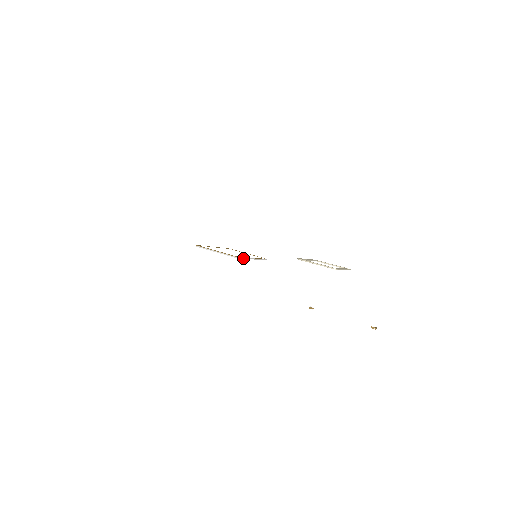
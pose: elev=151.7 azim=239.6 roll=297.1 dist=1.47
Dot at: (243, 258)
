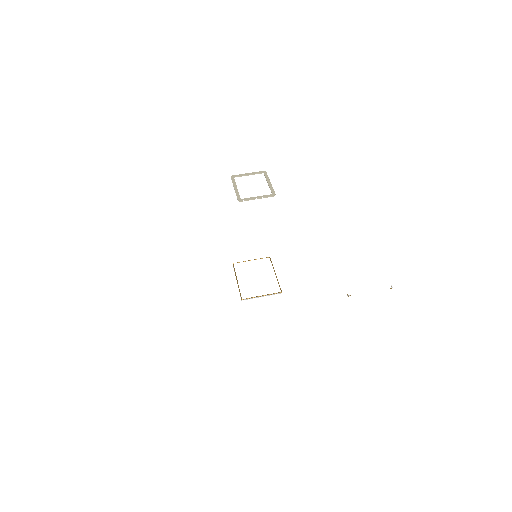
Dot at: (279, 286)
